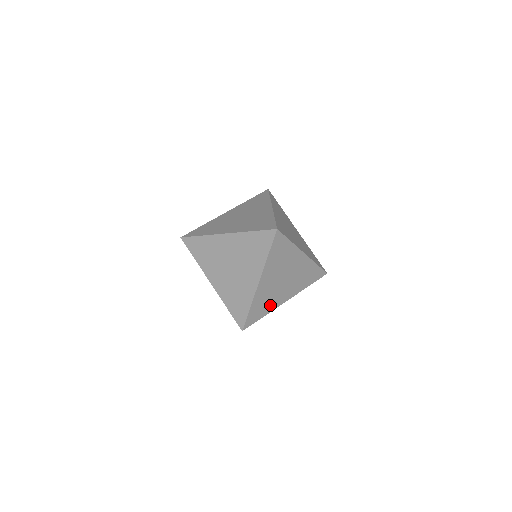
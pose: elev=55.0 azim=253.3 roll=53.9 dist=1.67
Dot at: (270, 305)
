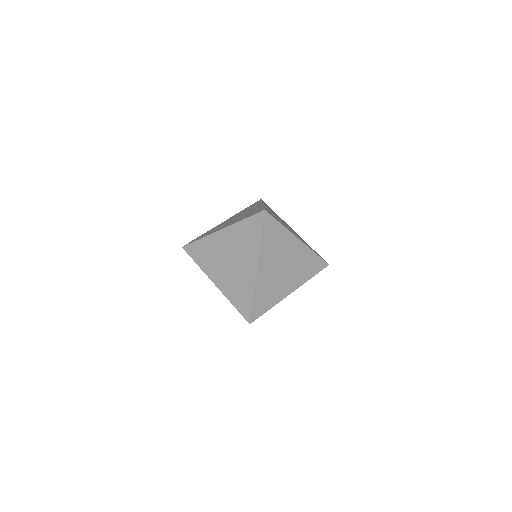
Dot at: (274, 296)
